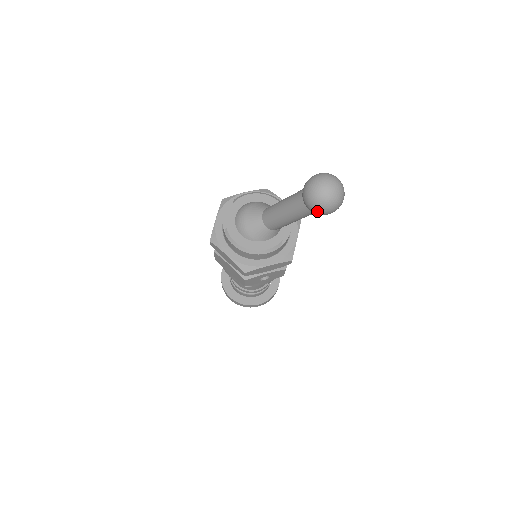
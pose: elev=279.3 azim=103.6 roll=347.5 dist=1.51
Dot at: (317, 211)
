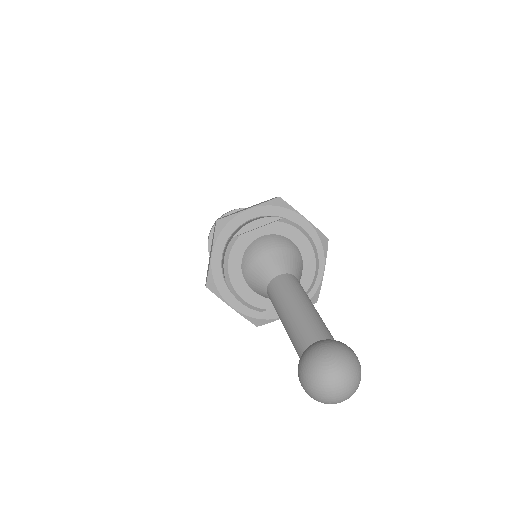
Dot at: (300, 379)
